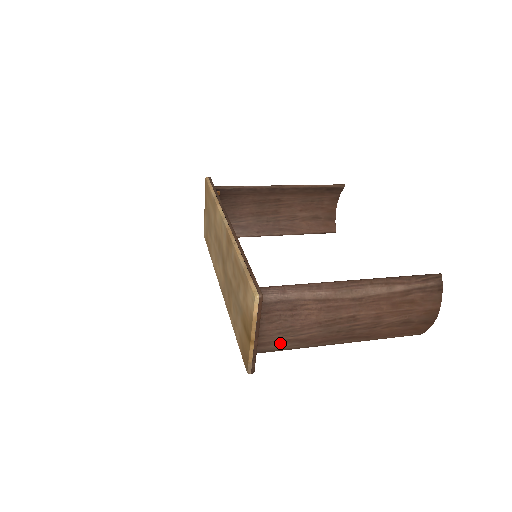
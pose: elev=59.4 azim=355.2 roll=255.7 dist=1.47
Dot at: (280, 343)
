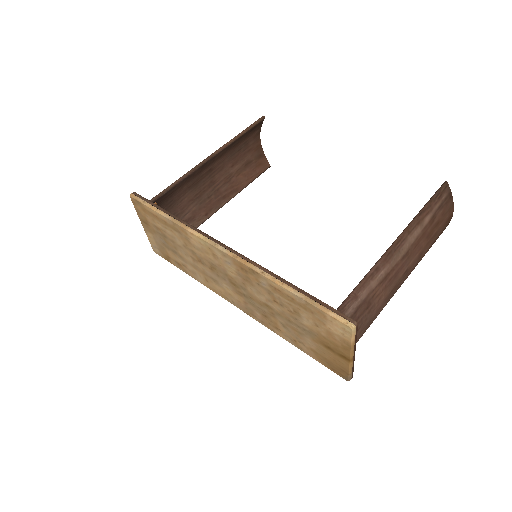
Dot at: occluded
